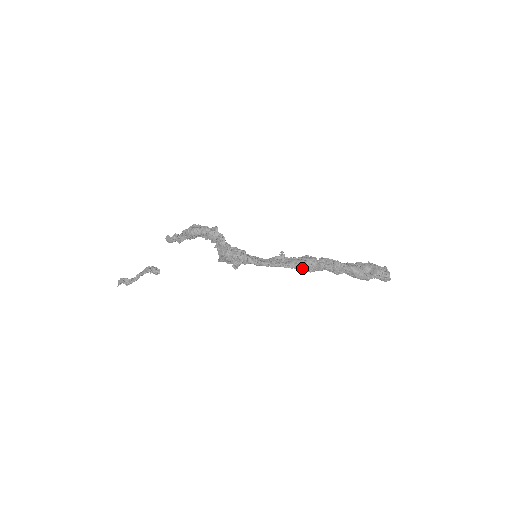
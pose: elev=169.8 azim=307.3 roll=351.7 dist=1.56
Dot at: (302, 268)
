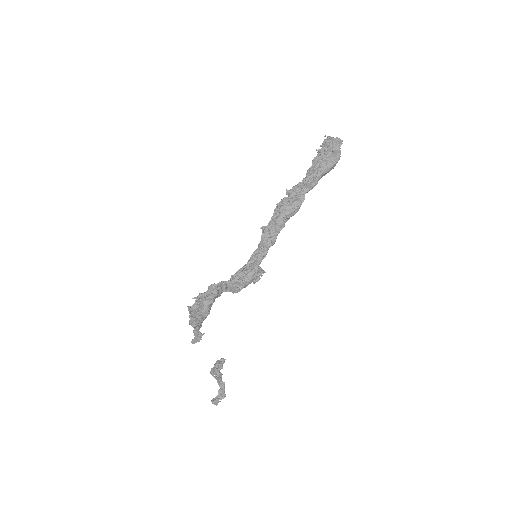
Dot at: (290, 216)
